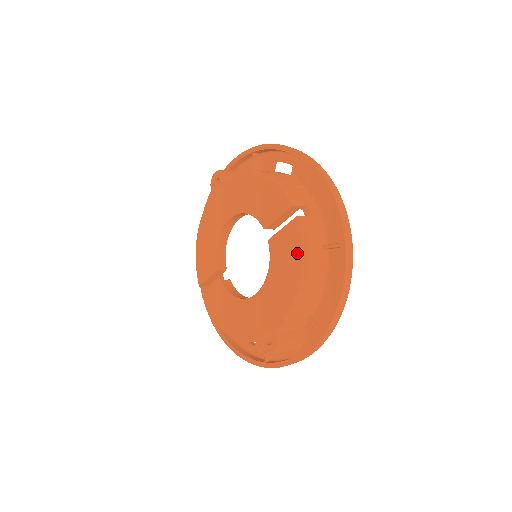
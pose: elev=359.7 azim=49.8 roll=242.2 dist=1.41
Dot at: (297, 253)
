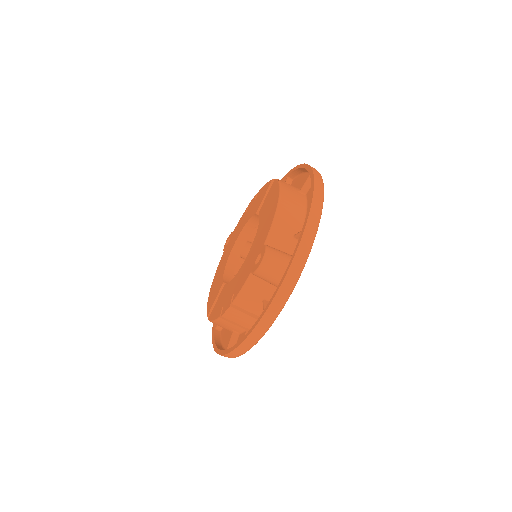
Dot at: (276, 190)
